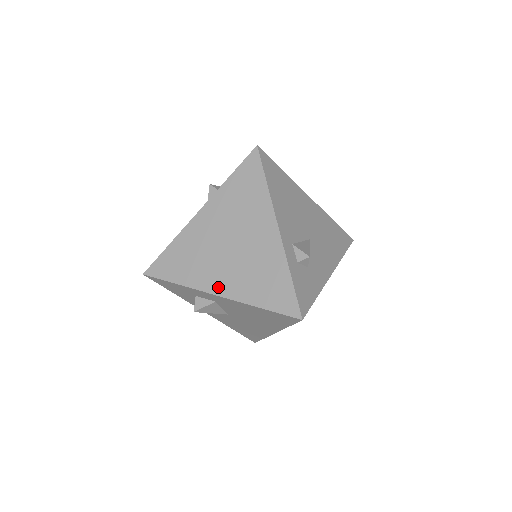
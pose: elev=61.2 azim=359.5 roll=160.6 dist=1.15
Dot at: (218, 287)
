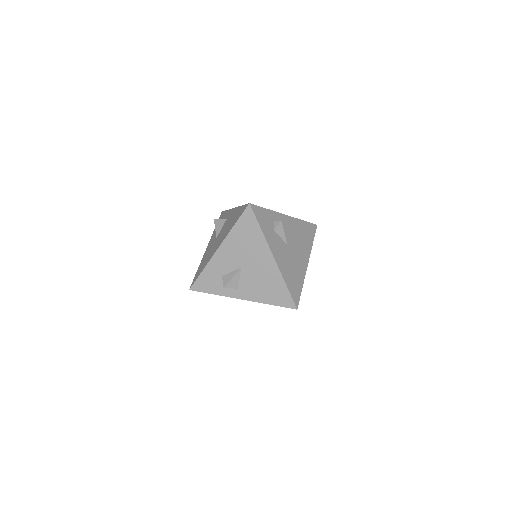
Dot at: occluded
